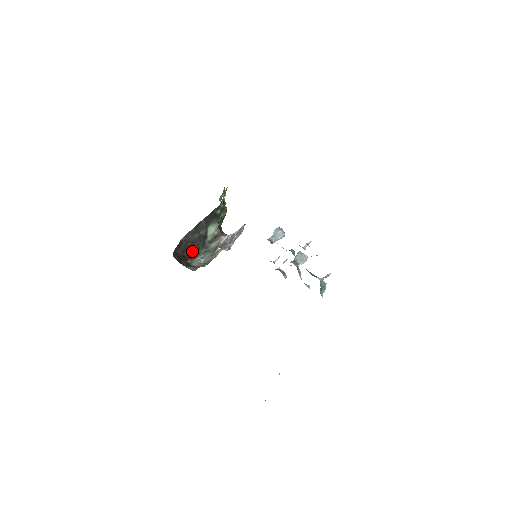
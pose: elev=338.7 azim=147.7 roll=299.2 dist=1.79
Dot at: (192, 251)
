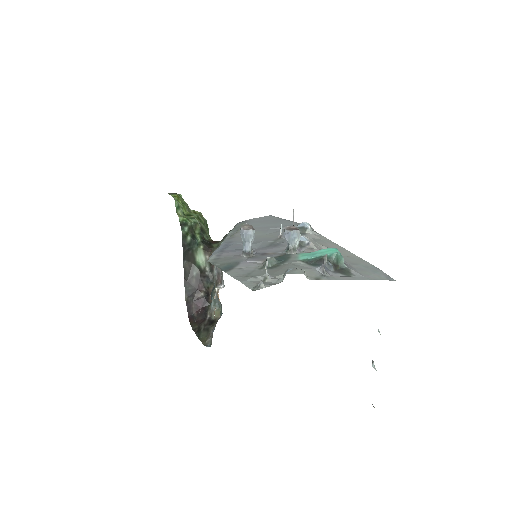
Dot at: (203, 299)
